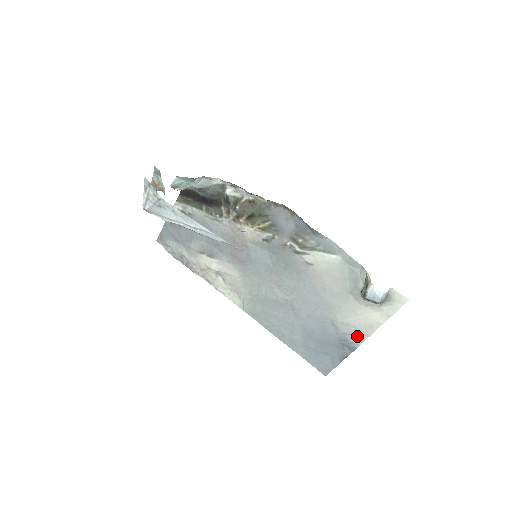
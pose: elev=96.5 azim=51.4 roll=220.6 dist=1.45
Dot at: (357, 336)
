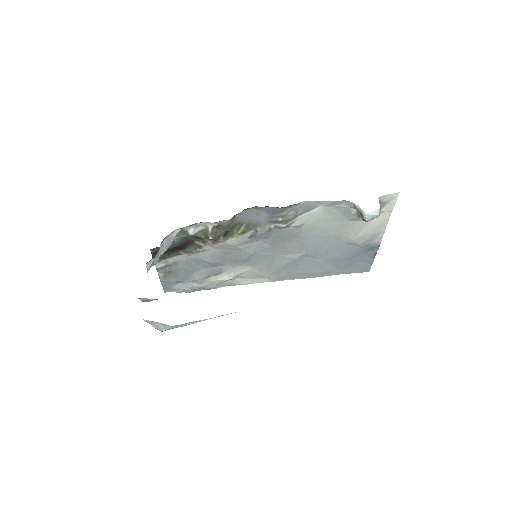
Dot at: (375, 238)
